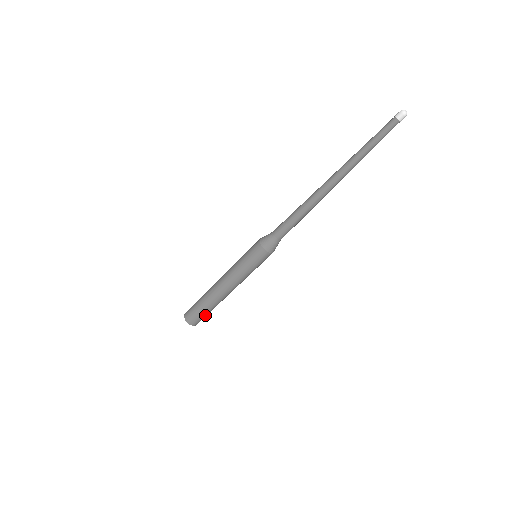
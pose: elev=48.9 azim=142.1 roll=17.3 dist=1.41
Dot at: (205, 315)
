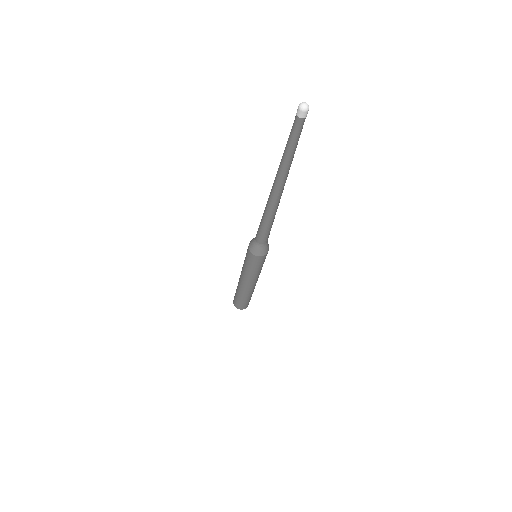
Dot at: (249, 301)
